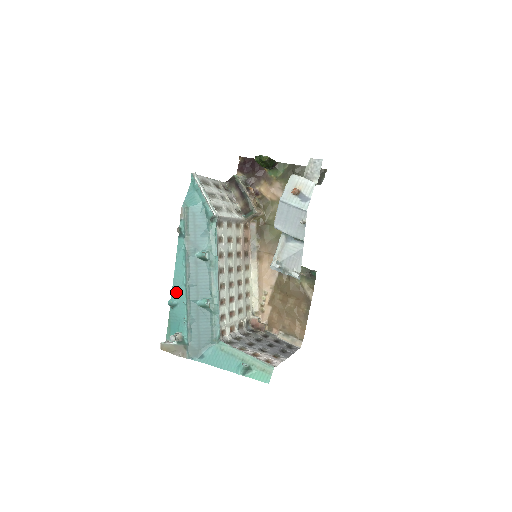
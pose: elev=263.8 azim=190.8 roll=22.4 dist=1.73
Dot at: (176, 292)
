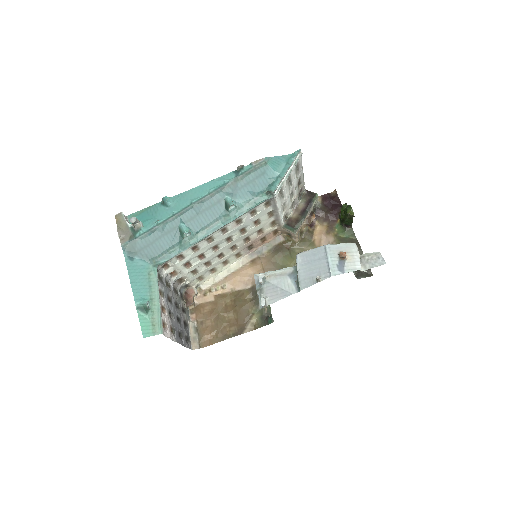
Dot at: (179, 199)
